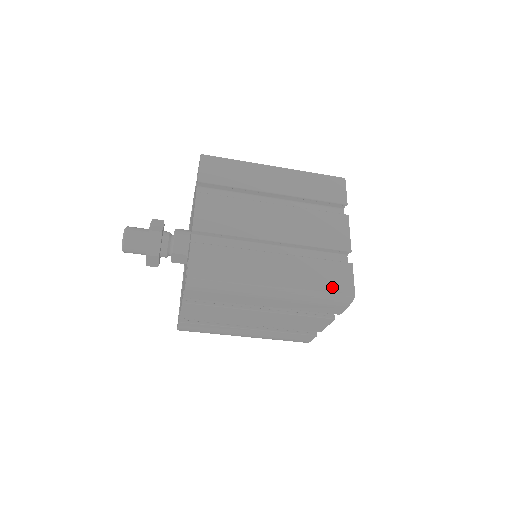
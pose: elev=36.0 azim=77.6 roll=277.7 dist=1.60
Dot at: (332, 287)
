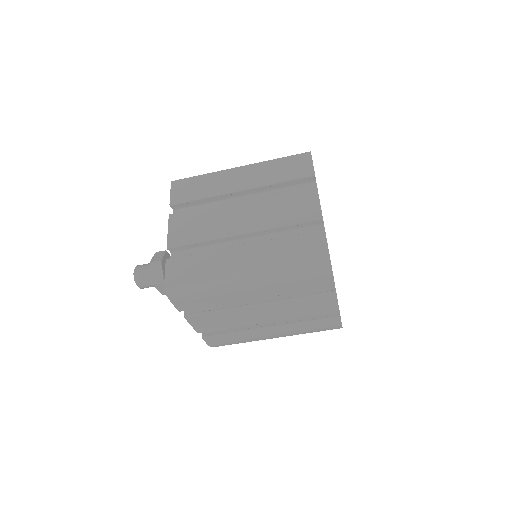
Dot at: (304, 259)
